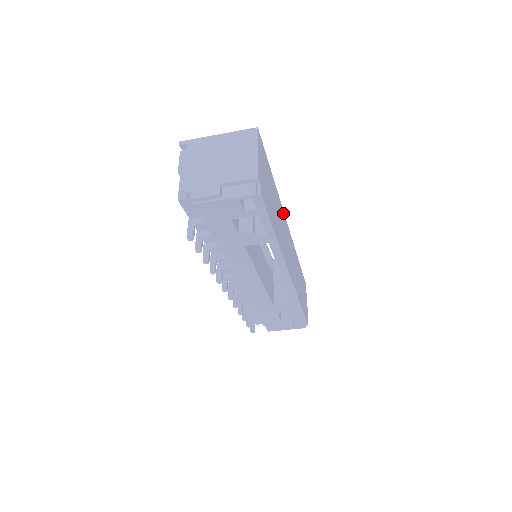
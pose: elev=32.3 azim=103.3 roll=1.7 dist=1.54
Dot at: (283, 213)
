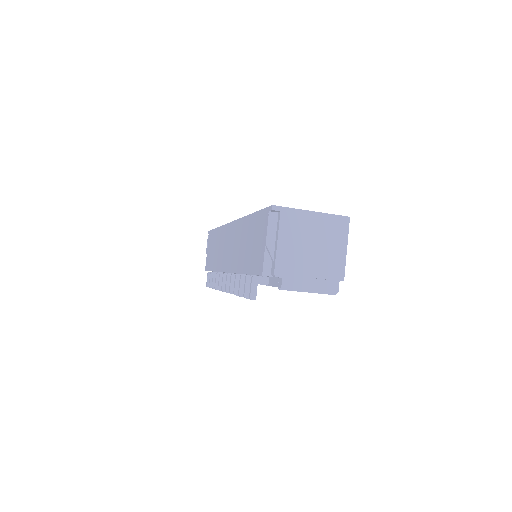
Dot at: occluded
